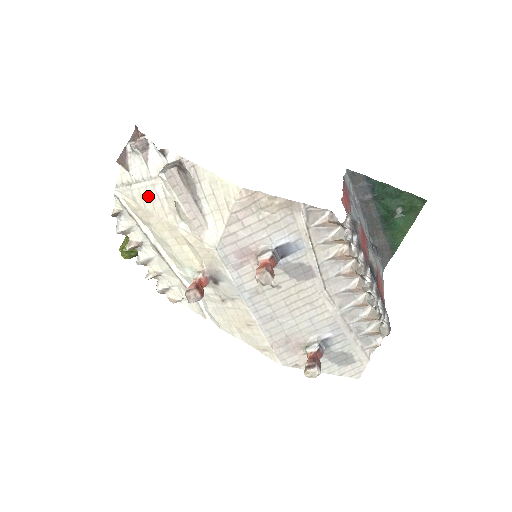
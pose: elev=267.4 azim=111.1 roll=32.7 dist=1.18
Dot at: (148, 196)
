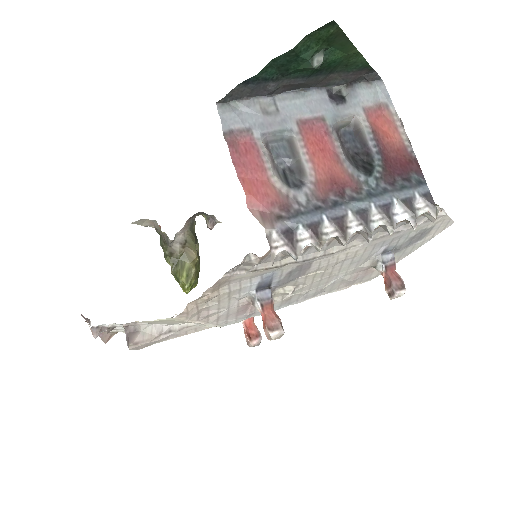
Dot at: occluded
